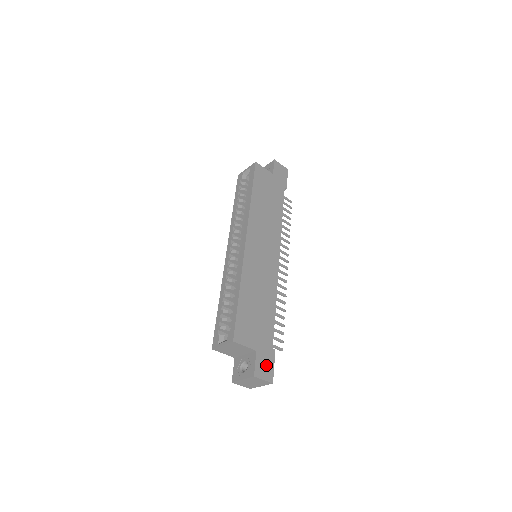
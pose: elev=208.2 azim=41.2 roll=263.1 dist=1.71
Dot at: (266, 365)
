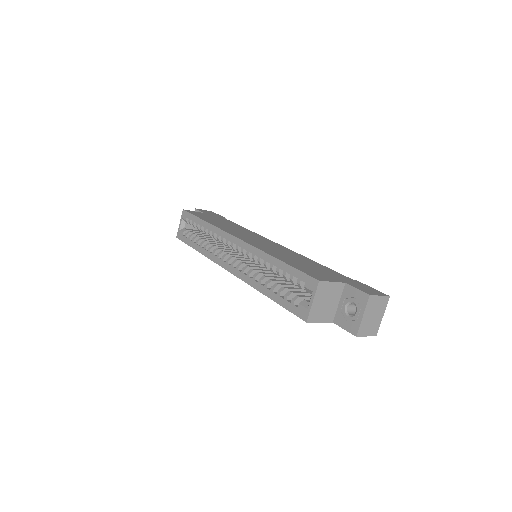
Dot at: (366, 288)
